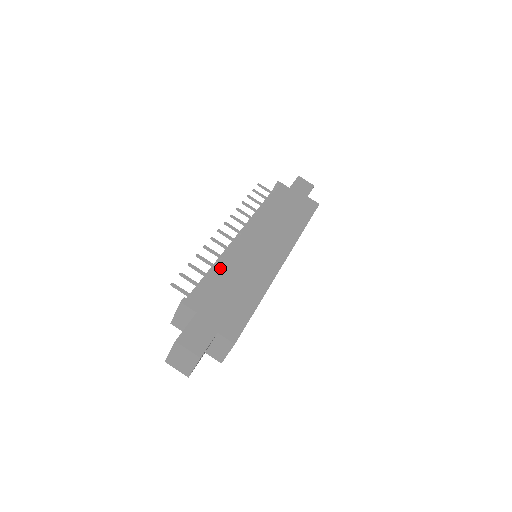
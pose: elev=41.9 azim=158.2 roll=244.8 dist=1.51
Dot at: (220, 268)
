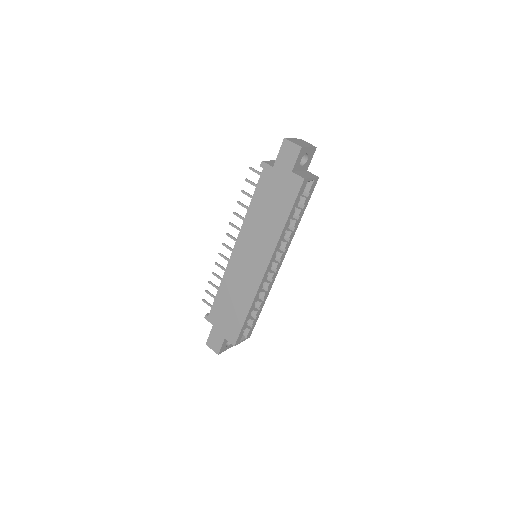
Dot at: (222, 288)
